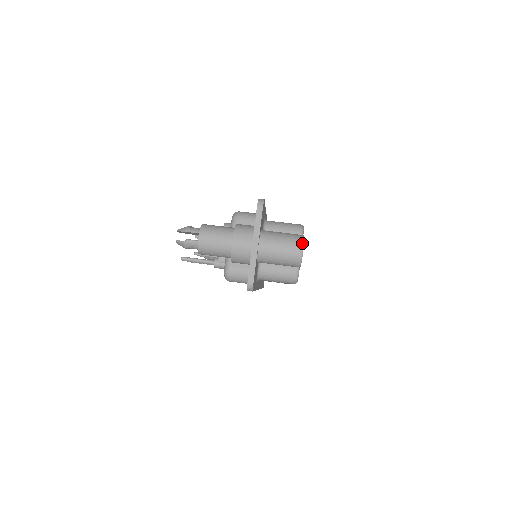
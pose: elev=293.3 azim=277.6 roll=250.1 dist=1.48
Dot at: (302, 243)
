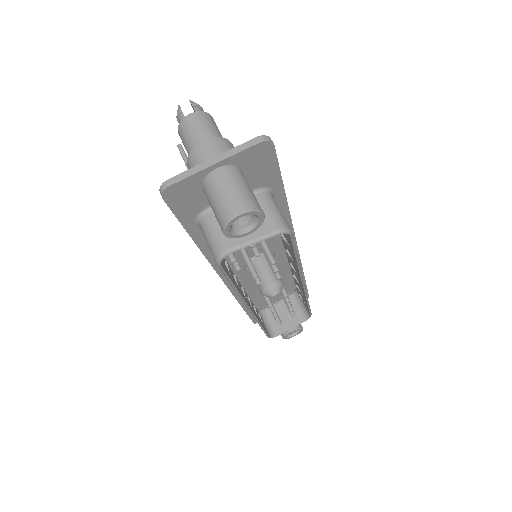
Dot at: (248, 209)
